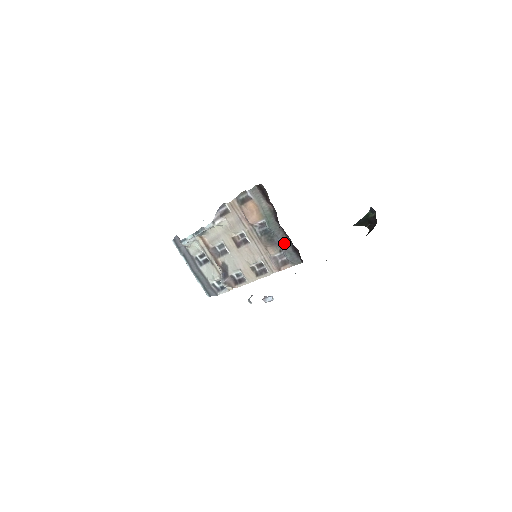
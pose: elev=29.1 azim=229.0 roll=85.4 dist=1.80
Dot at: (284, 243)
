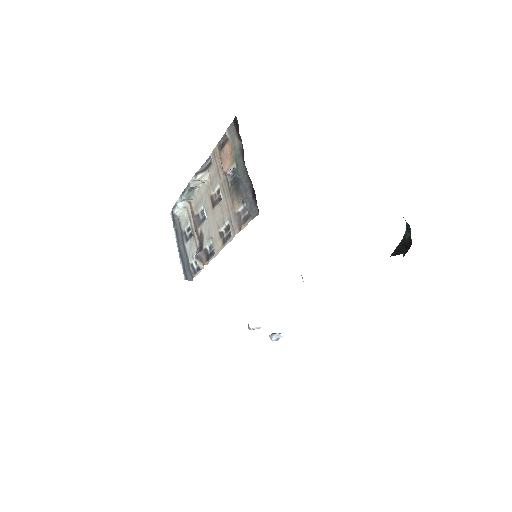
Dot at: (246, 189)
